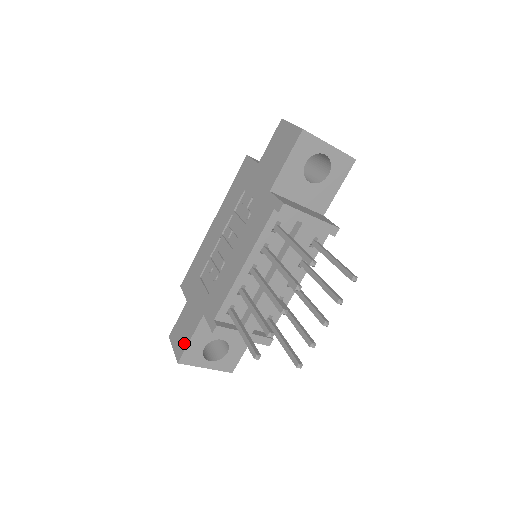
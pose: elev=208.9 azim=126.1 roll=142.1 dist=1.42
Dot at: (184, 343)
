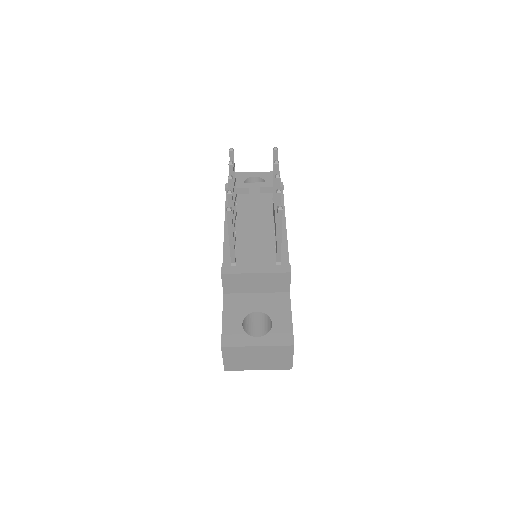
Dot at: occluded
